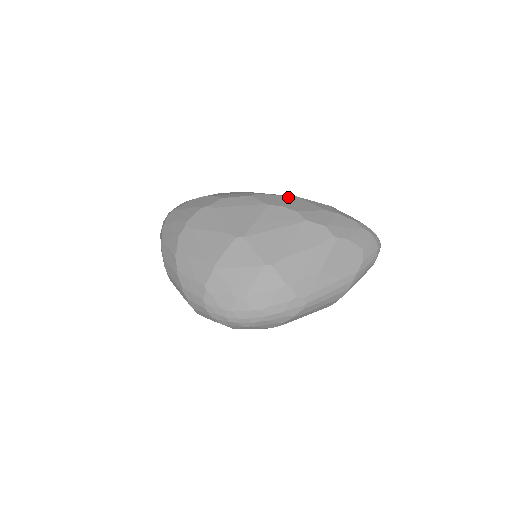
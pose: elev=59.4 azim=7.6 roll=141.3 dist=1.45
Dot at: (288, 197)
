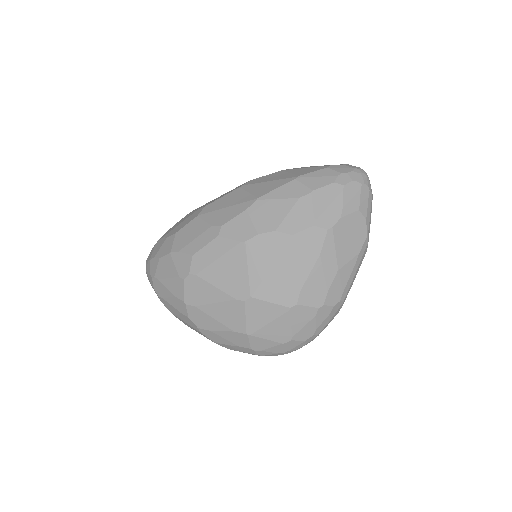
Dot at: (252, 209)
